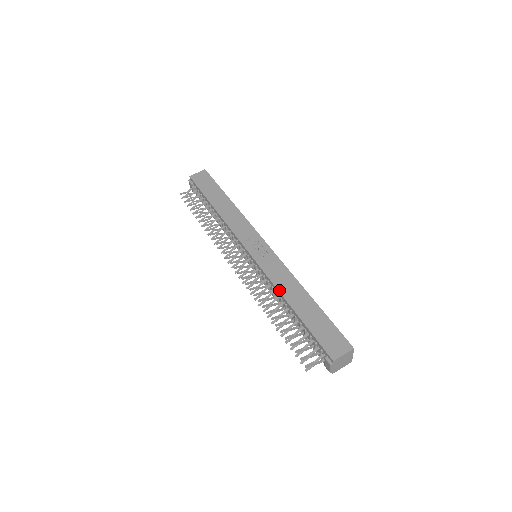
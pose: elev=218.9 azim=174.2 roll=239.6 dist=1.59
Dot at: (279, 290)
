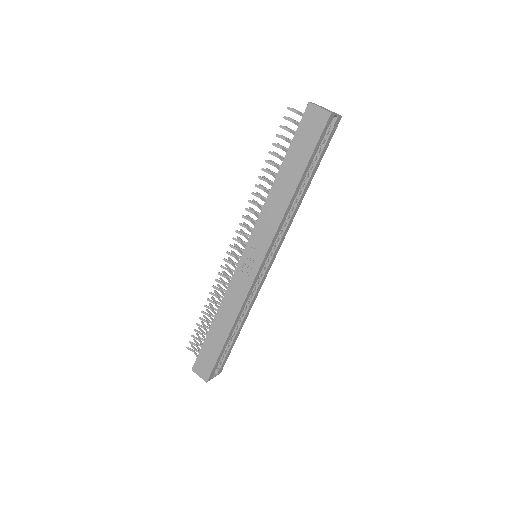
Dot at: (221, 305)
